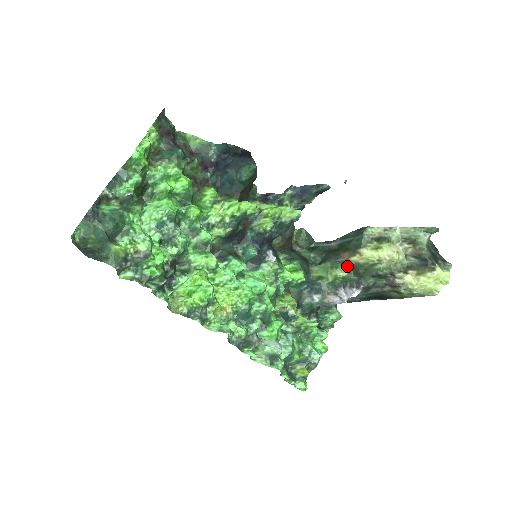
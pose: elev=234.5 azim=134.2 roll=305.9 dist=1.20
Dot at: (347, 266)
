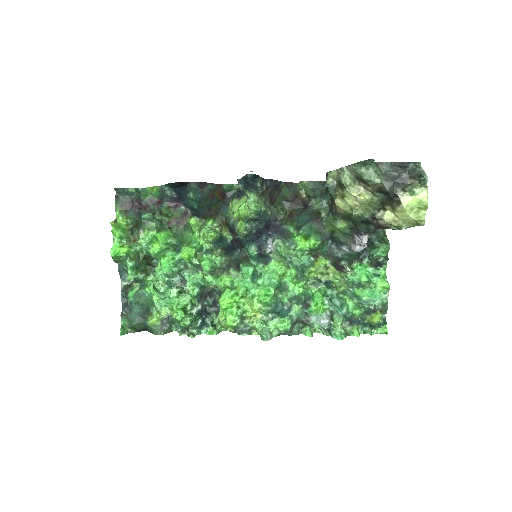
Dot at: (341, 216)
